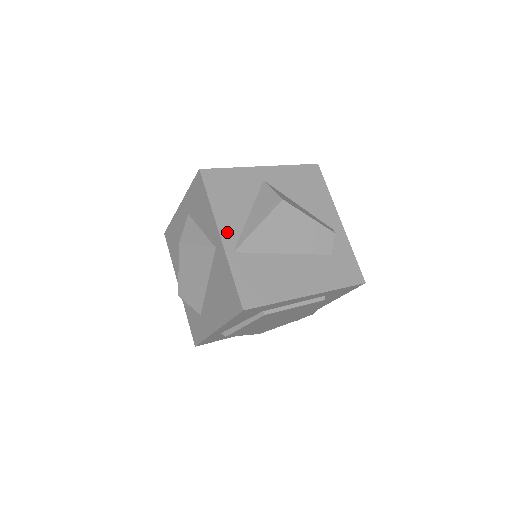
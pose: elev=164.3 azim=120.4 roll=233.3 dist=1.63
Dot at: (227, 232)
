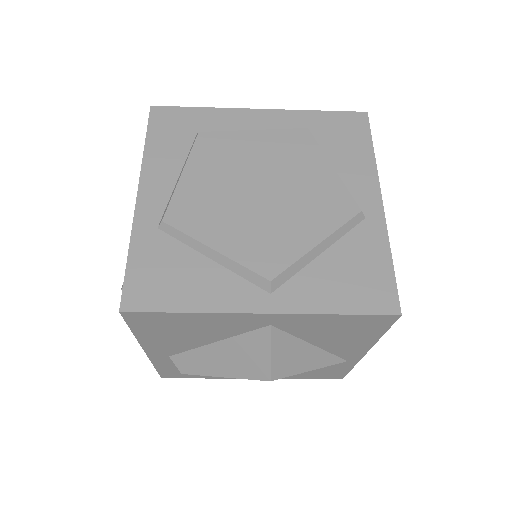
Dot at: occluded
